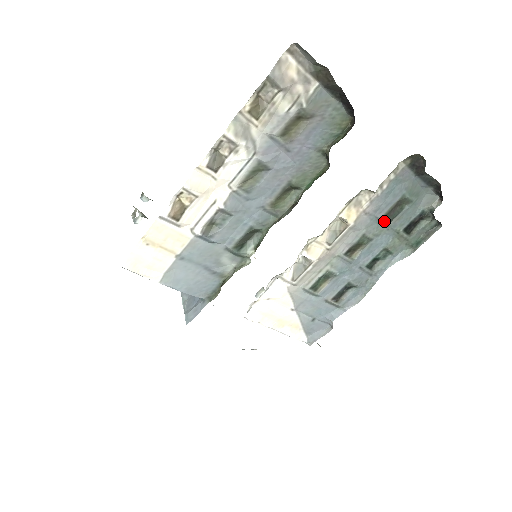
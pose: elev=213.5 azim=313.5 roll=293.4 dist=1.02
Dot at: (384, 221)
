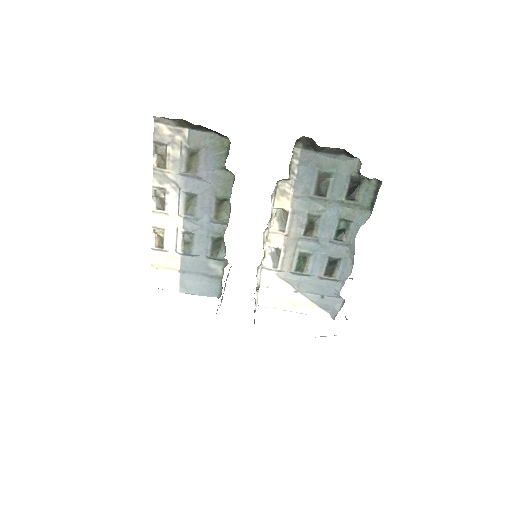
Dot at: (319, 198)
